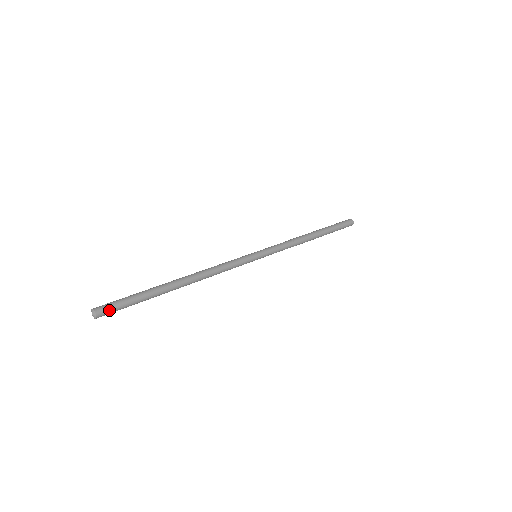
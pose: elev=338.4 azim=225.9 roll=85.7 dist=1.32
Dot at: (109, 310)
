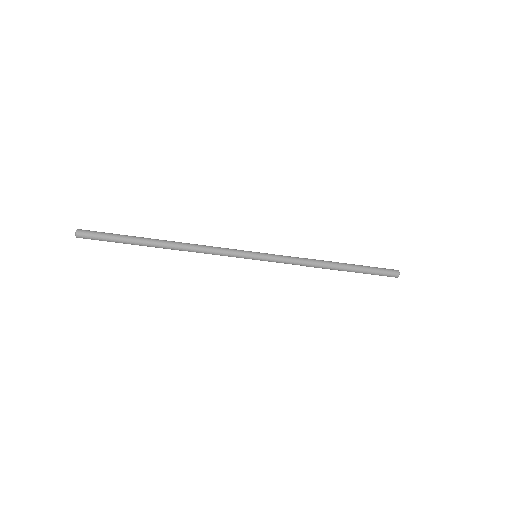
Dot at: (89, 231)
